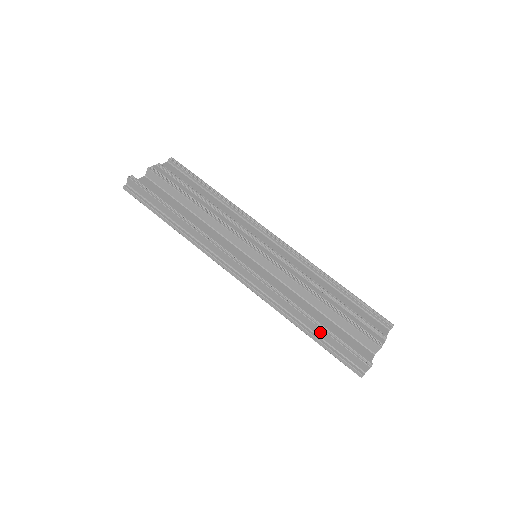
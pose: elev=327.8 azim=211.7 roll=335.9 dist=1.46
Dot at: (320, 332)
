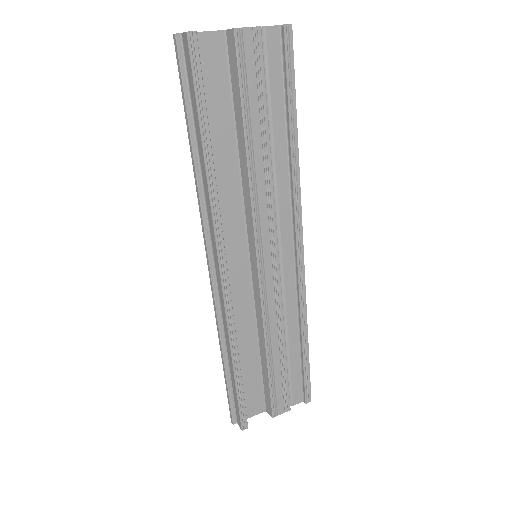
Dot at: (233, 377)
